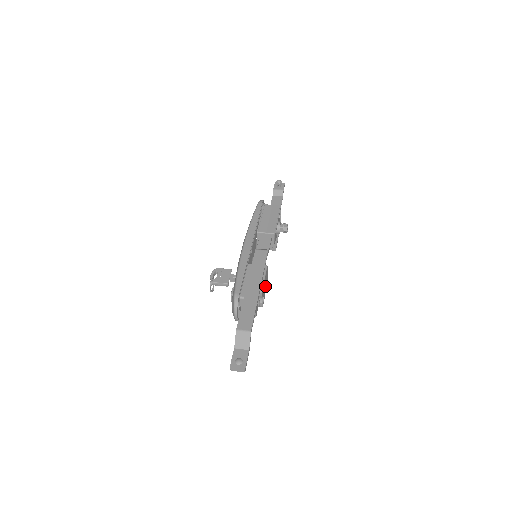
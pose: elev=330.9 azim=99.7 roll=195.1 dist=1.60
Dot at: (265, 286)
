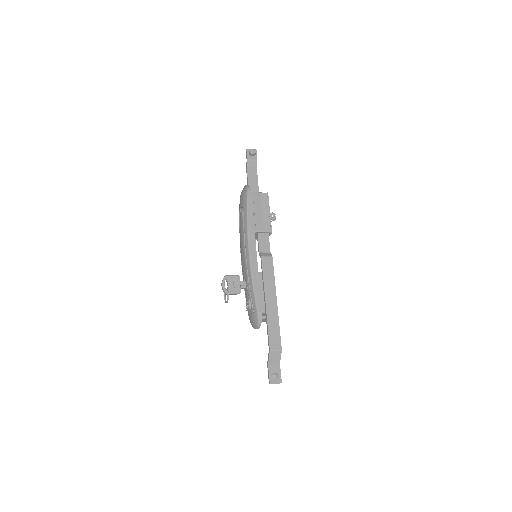
Dot at: occluded
